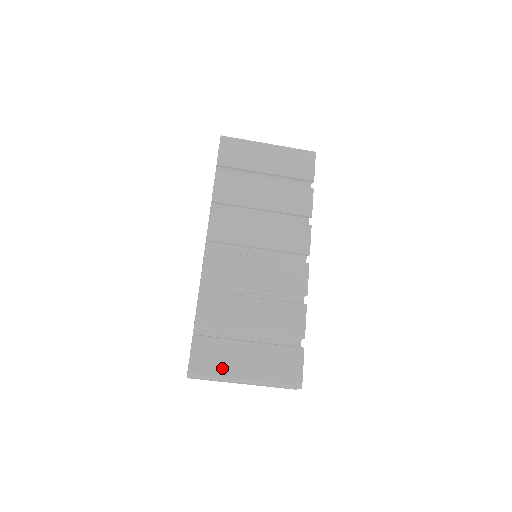
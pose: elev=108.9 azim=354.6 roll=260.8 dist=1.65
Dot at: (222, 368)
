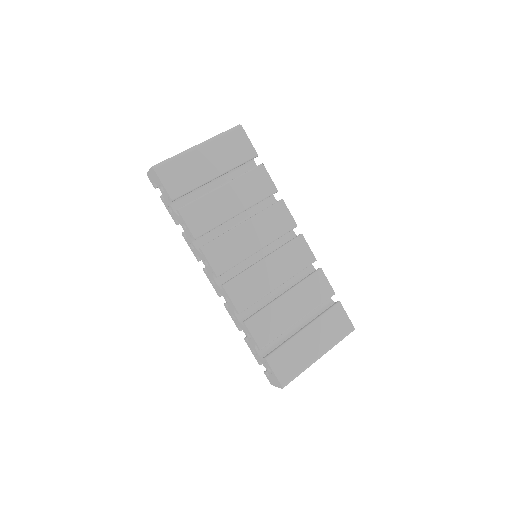
Dot at: (301, 363)
